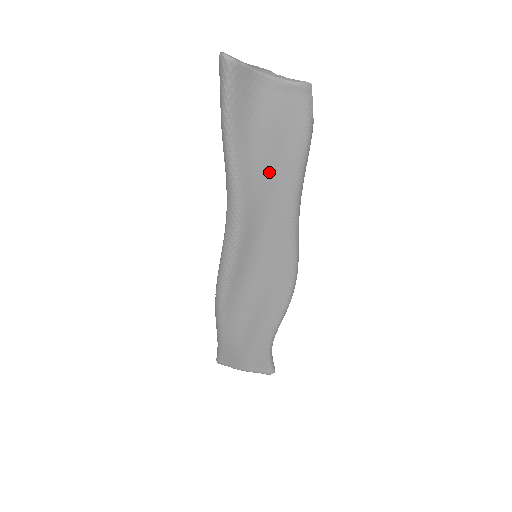
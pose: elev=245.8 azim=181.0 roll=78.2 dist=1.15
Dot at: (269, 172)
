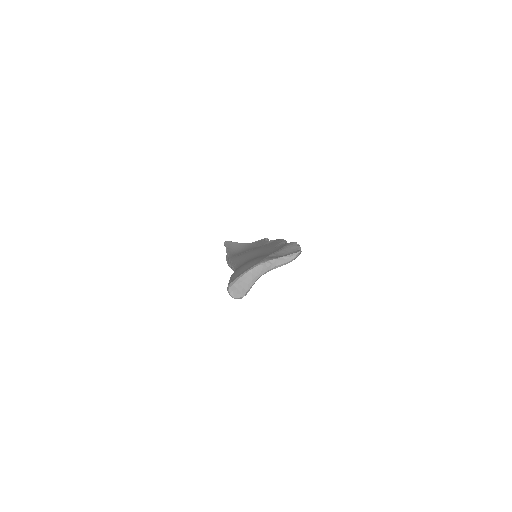
Dot at: occluded
